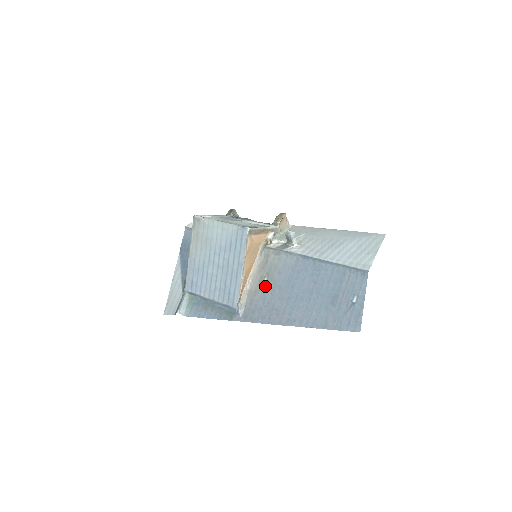
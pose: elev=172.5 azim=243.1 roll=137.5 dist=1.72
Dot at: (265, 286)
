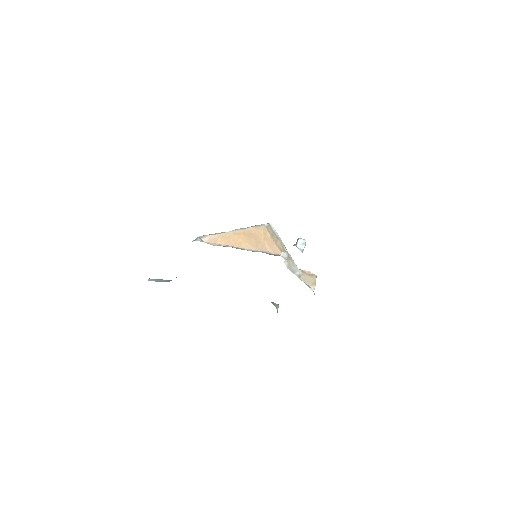
Dot at: occluded
